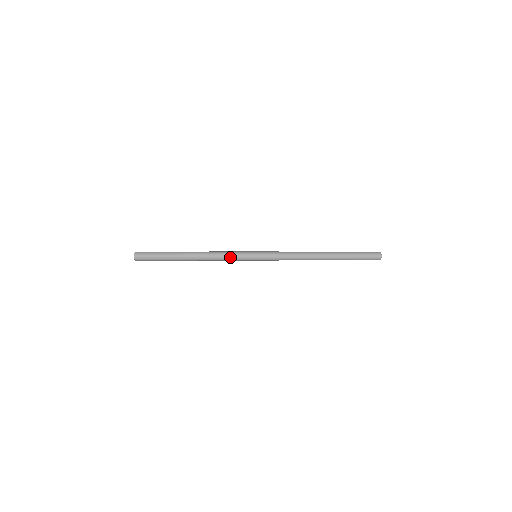
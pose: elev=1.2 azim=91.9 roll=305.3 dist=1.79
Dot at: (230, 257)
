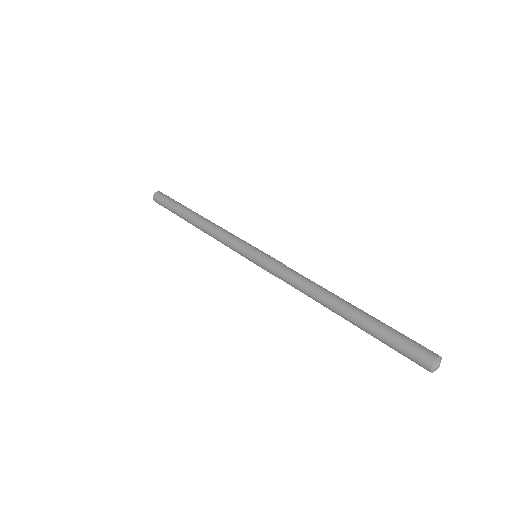
Dot at: (226, 243)
